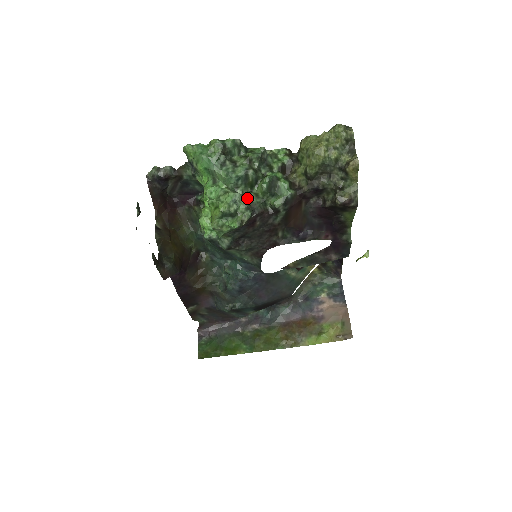
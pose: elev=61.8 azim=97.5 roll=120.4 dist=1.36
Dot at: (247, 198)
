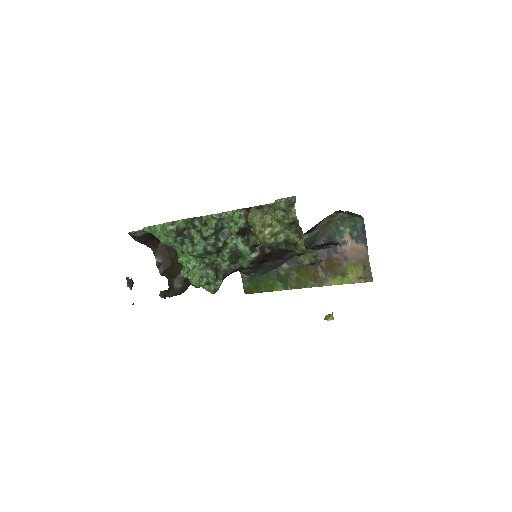
Dot at: (212, 274)
